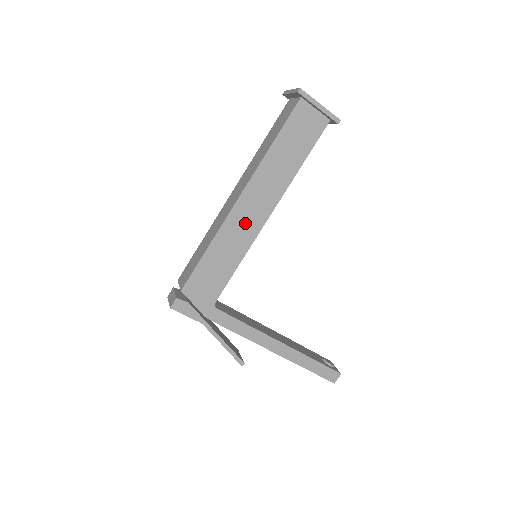
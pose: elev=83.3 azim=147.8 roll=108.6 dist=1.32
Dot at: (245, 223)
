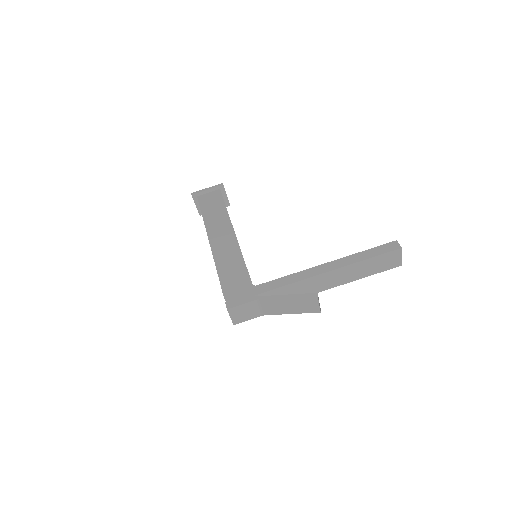
Dot at: (225, 245)
